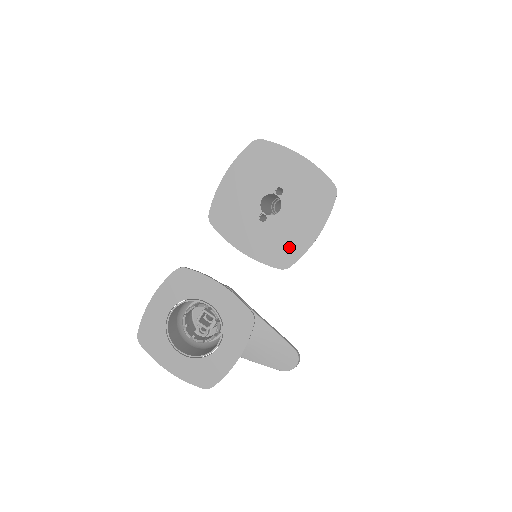
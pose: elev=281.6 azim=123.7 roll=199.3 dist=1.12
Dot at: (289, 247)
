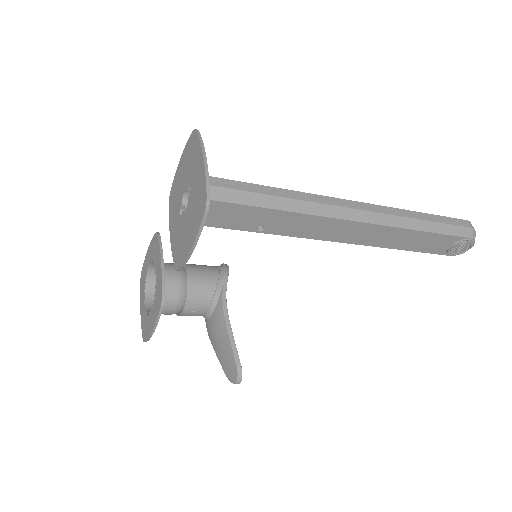
Dot at: (181, 250)
